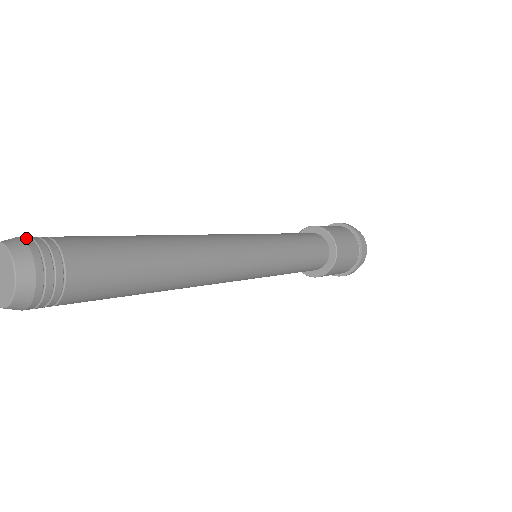
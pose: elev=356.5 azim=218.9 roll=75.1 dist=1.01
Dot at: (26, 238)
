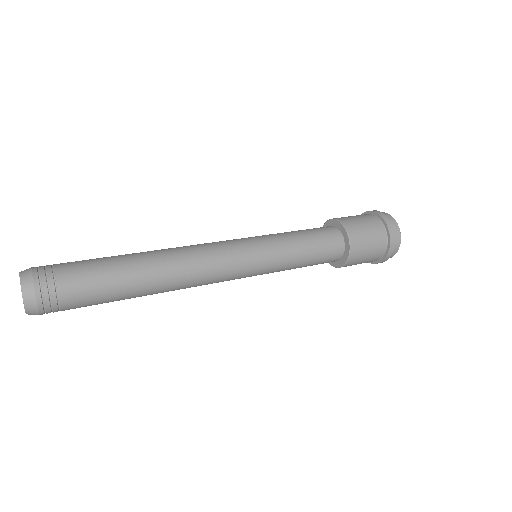
Dot at: (38, 289)
